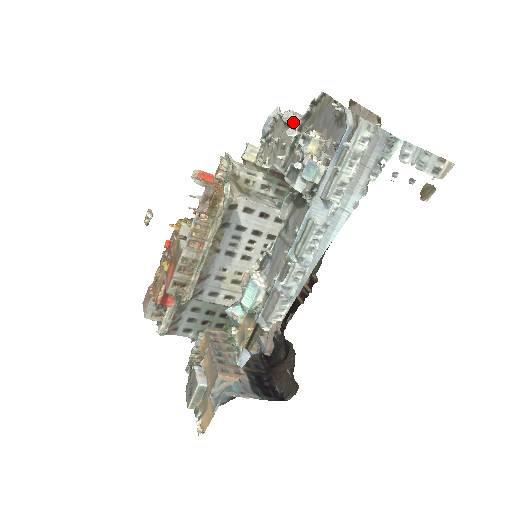
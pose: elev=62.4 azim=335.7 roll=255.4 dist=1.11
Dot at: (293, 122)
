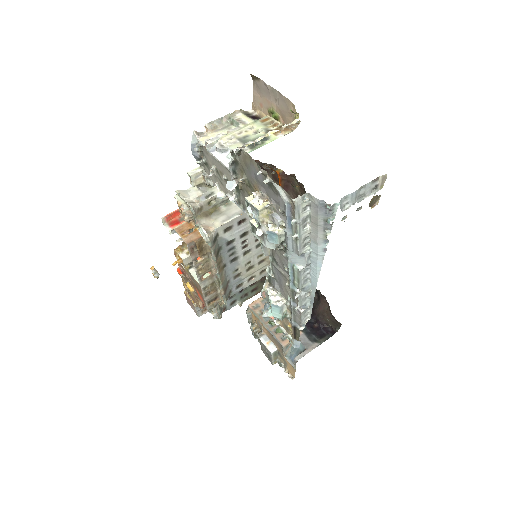
Dot at: (222, 161)
